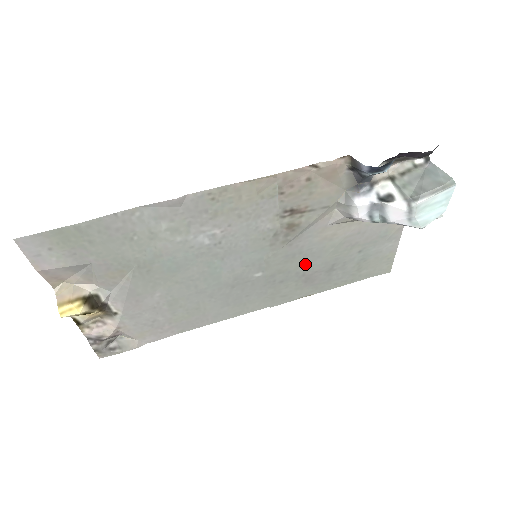
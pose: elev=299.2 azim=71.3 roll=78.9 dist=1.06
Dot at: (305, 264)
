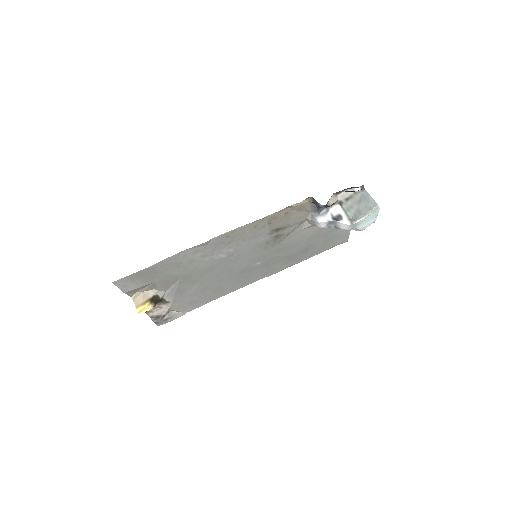
Dot at: (288, 251)
